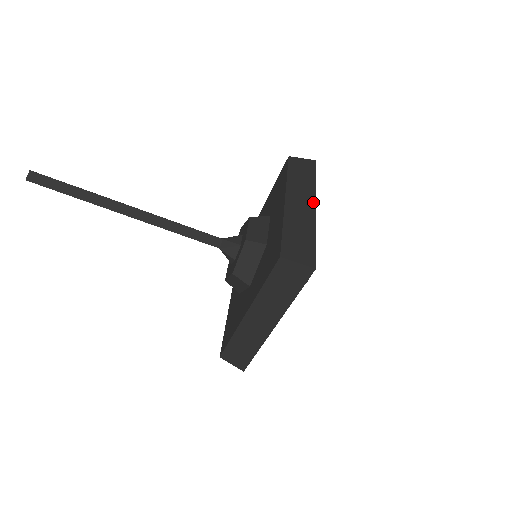
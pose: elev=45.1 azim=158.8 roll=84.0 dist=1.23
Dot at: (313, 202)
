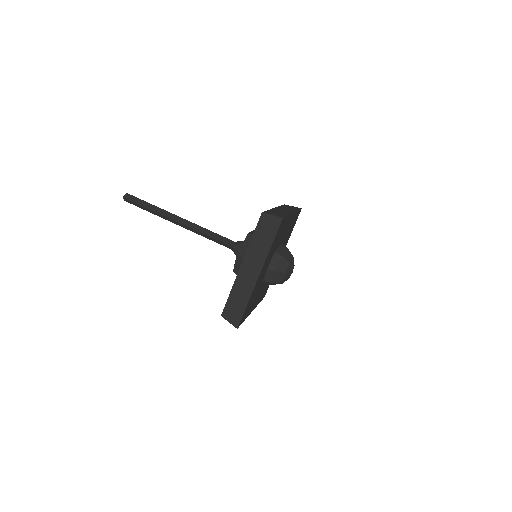
Dot at: occluded
